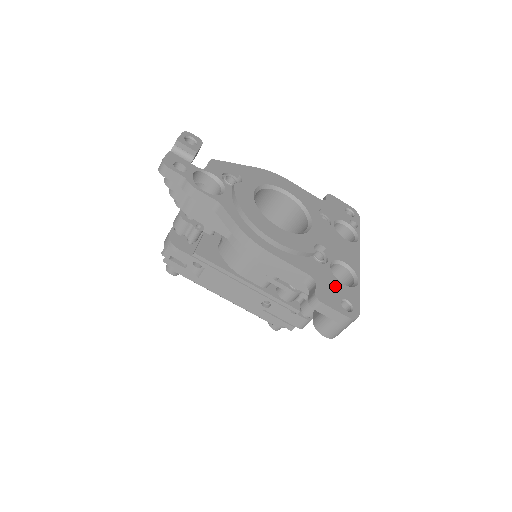
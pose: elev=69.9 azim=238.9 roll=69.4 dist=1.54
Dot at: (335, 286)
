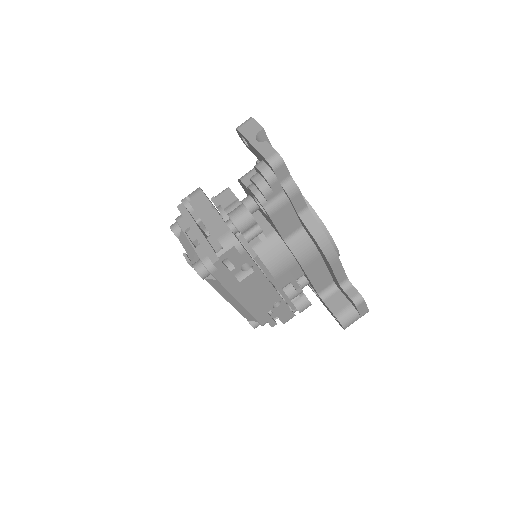
Dot at: occluded
